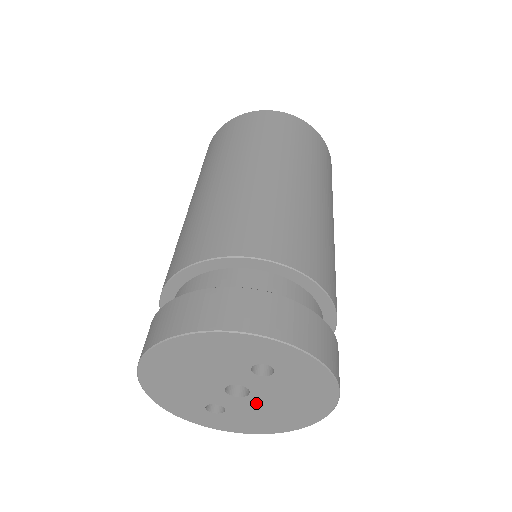
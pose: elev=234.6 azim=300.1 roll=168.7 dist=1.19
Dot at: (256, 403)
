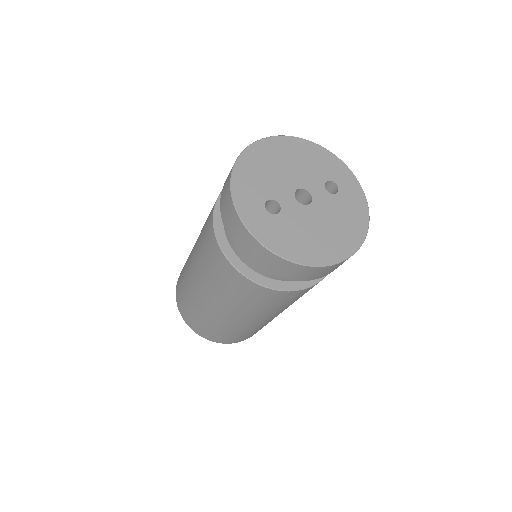
Dot at: (308, 216)
